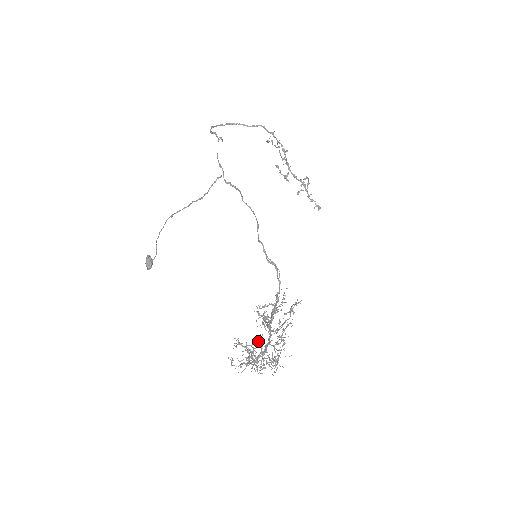
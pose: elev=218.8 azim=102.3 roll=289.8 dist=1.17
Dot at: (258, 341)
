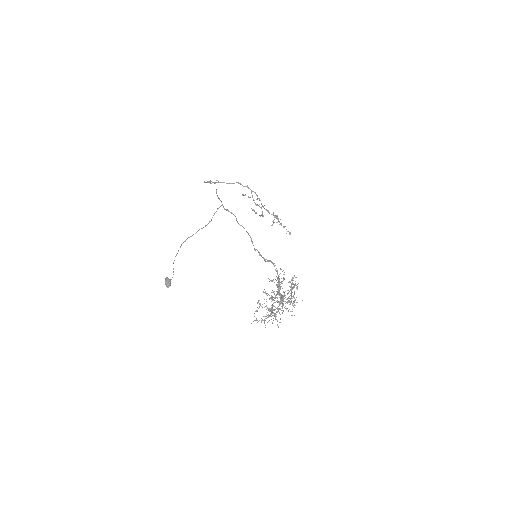
Dot at: (276, 294)
